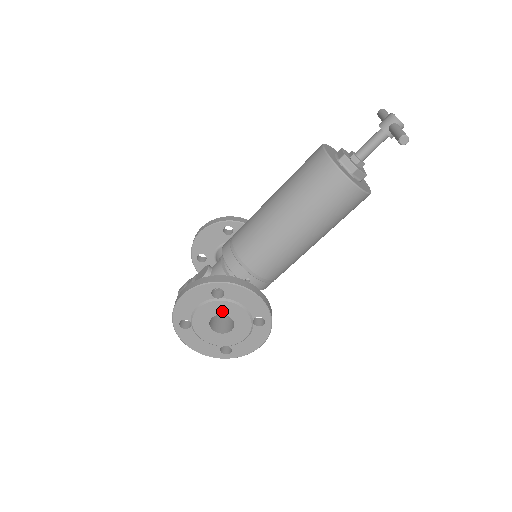
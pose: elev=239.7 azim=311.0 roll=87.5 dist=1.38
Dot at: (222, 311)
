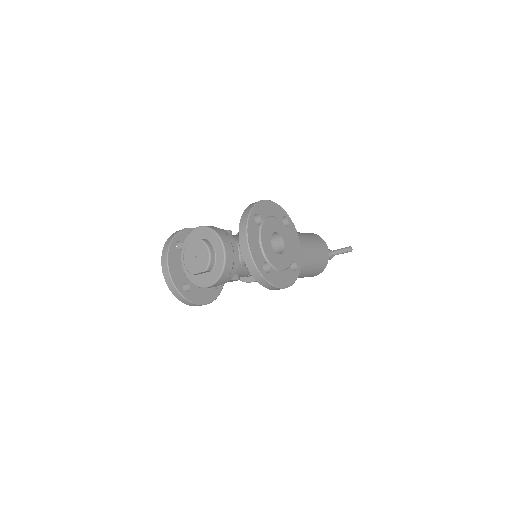
Dot at: (283, 234)
